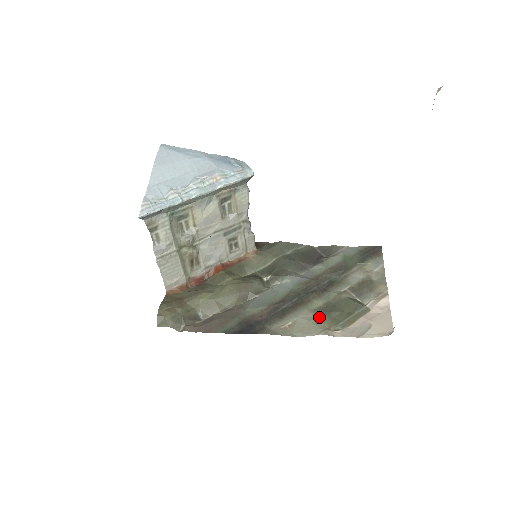
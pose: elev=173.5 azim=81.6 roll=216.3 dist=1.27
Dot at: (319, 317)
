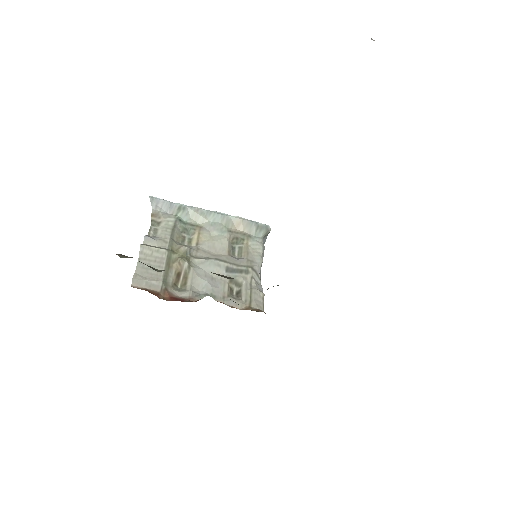
Dot at: occluded
